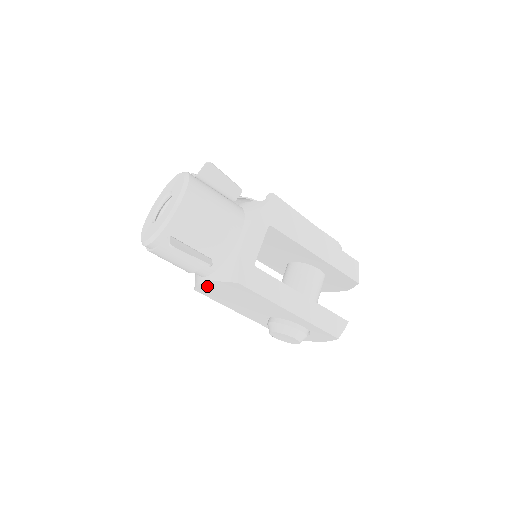
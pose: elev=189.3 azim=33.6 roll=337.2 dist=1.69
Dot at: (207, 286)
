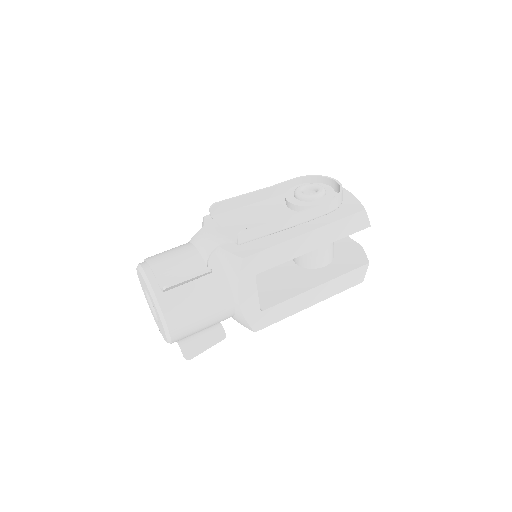
Dot at: occluded
